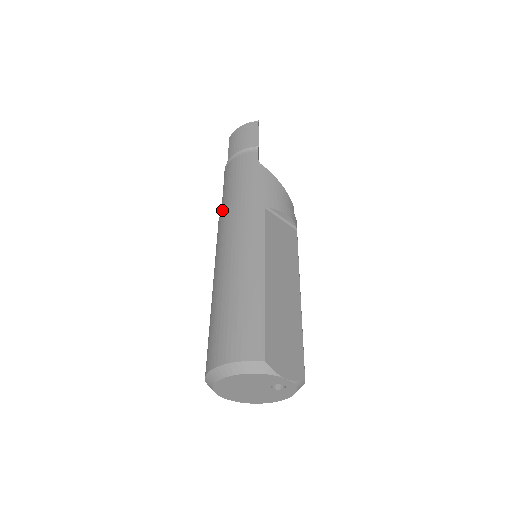
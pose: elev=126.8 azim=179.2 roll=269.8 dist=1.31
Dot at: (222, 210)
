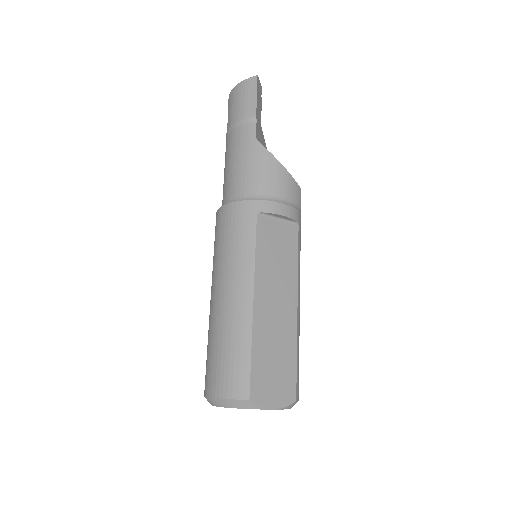
Dot at: occluded
